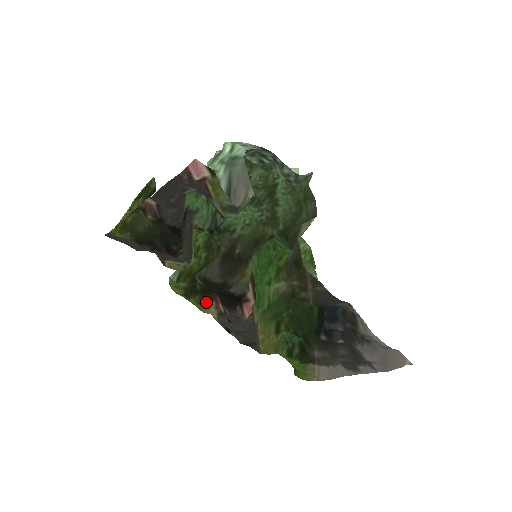
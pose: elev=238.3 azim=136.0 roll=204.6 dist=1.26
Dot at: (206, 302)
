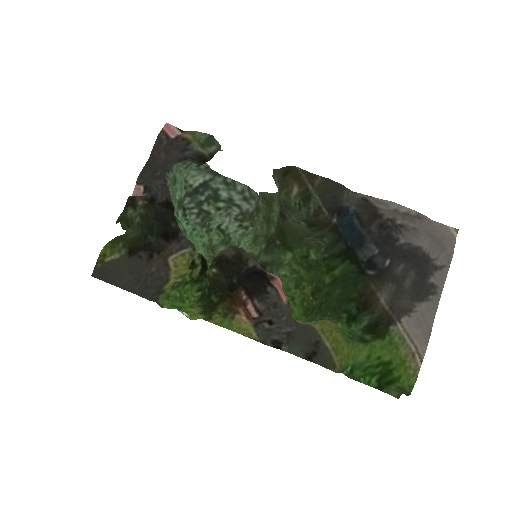
Dot at: (232, 307)
